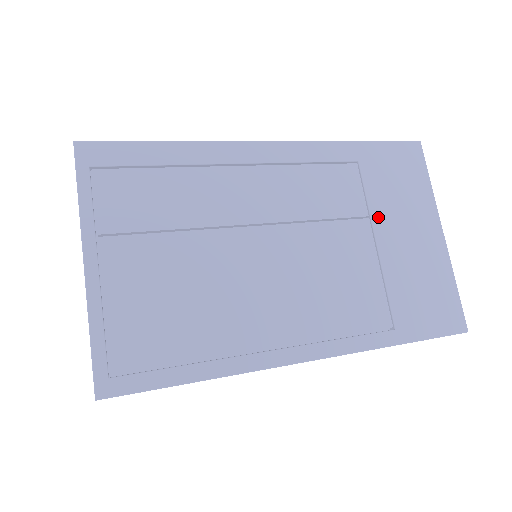
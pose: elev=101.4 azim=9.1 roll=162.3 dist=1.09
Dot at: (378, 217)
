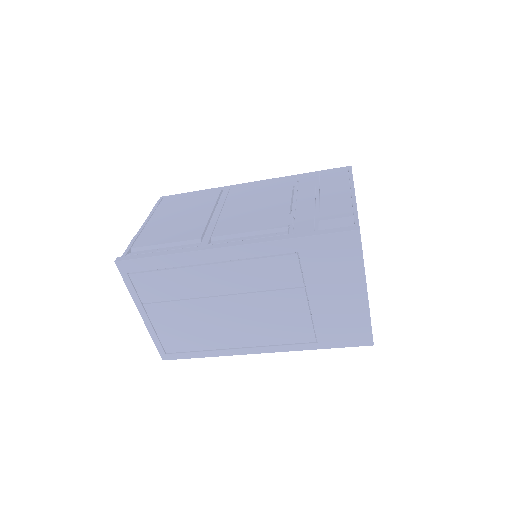
Dot at: (312, 286)
